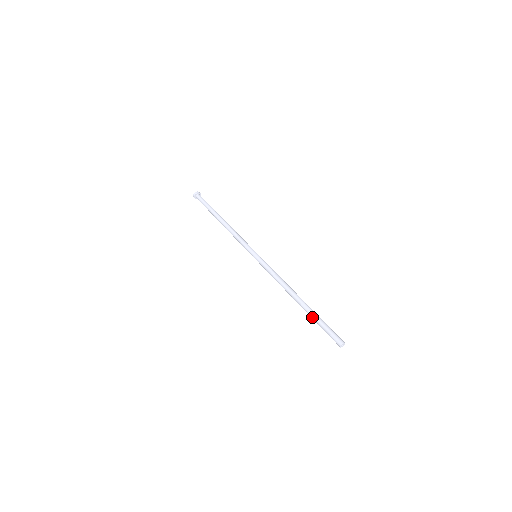
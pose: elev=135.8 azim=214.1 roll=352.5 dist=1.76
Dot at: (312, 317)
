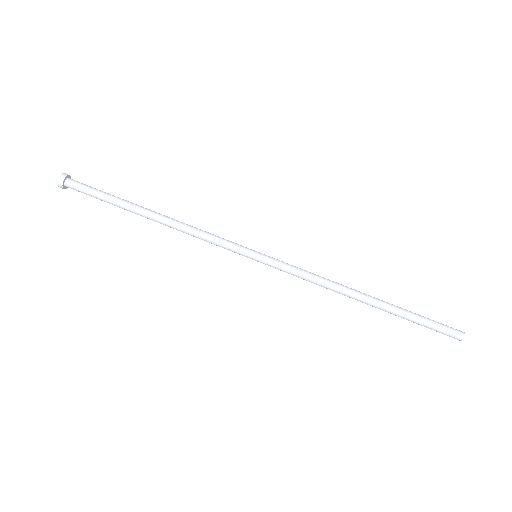
Dot at: occluded
